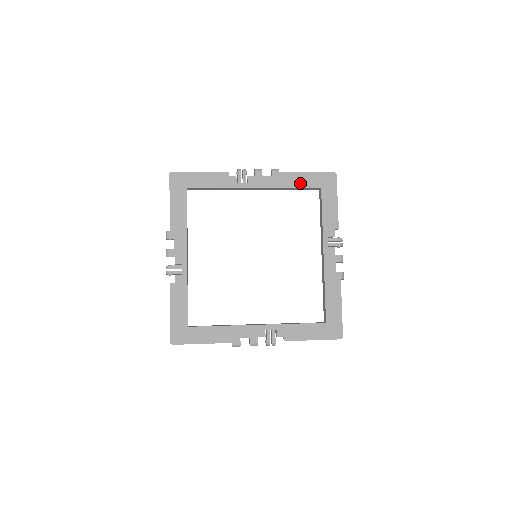
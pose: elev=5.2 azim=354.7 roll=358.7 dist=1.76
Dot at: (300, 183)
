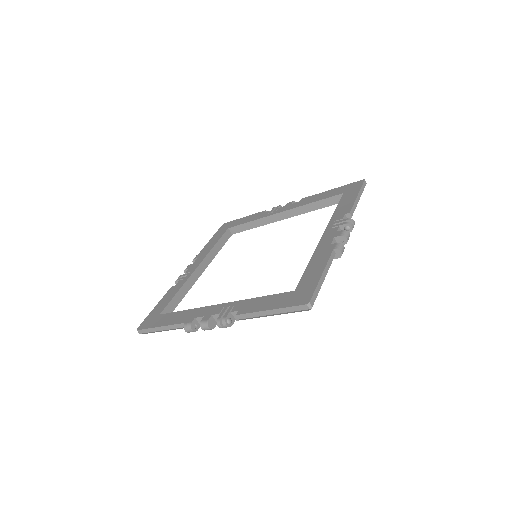
Dot at: (324, 197)
